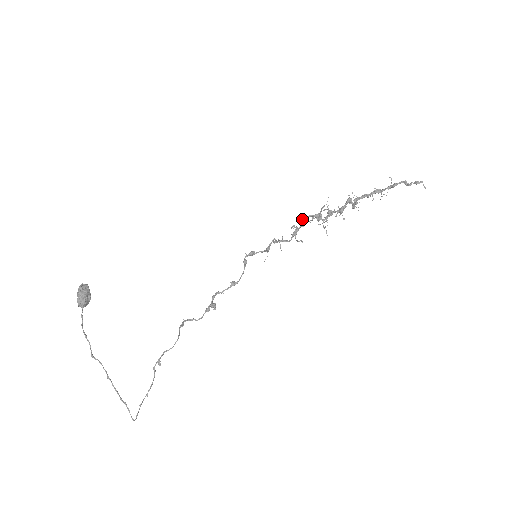
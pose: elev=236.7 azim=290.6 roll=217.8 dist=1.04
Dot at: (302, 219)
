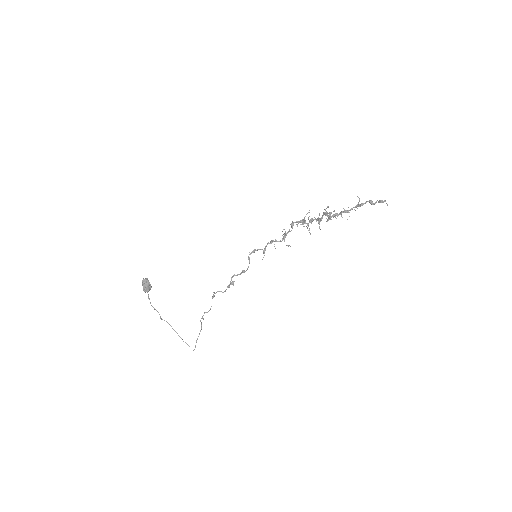
Dot at: occluded
